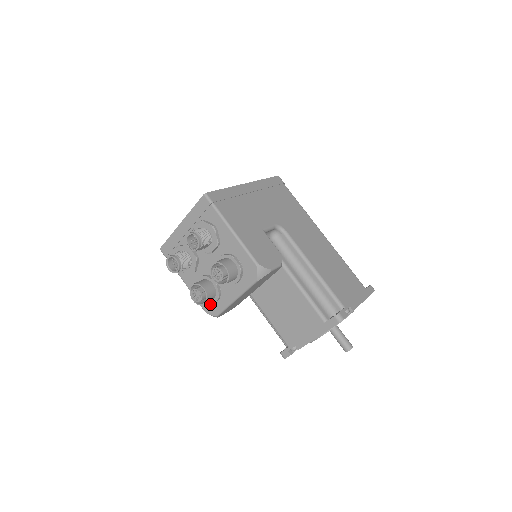
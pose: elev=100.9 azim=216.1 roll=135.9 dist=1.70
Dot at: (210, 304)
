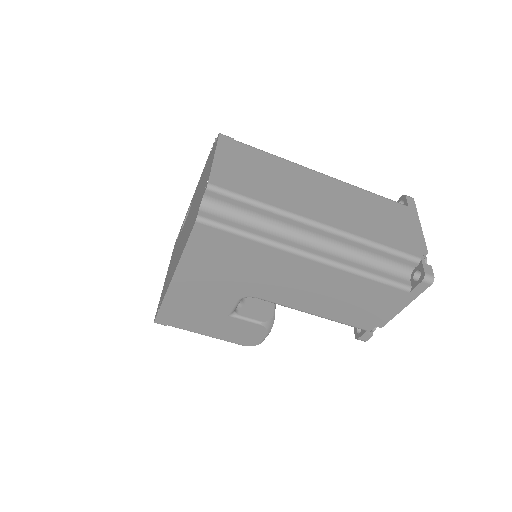
Dot at: occluded
